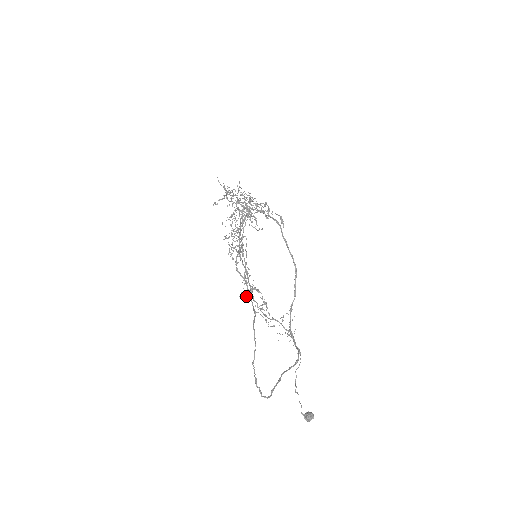
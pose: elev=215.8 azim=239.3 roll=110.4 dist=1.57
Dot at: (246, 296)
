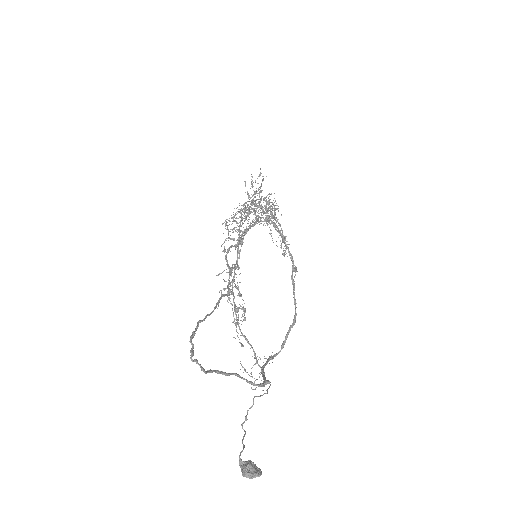
Dot at: occluded
